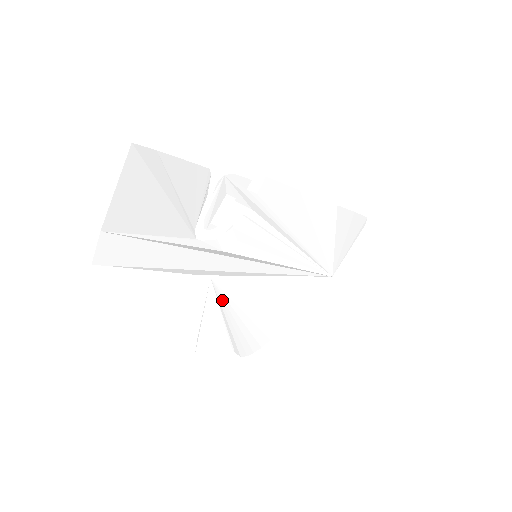
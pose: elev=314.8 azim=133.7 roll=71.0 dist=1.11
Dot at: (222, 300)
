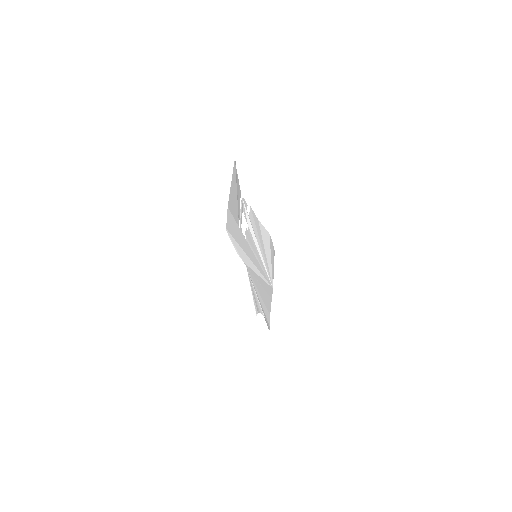
Dot at: (252, 284)
